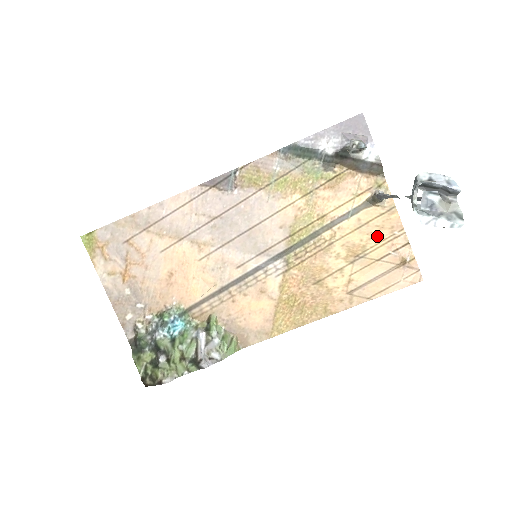
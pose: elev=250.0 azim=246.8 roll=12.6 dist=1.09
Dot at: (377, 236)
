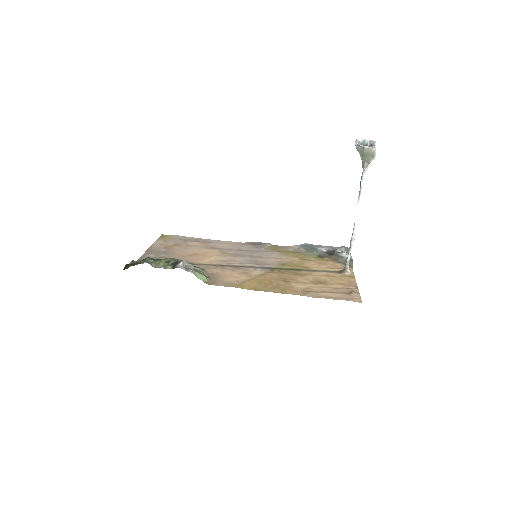
Dot at: (337, 281)
